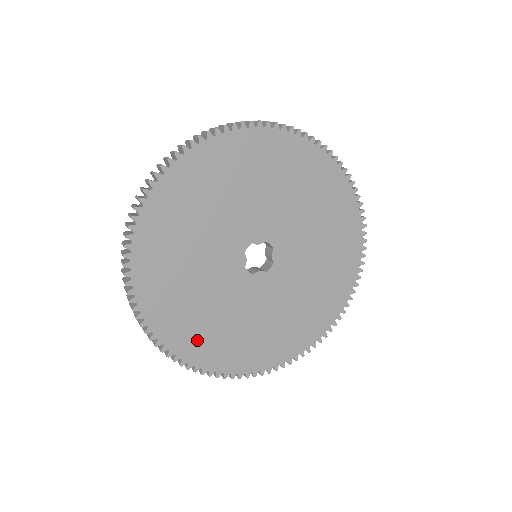
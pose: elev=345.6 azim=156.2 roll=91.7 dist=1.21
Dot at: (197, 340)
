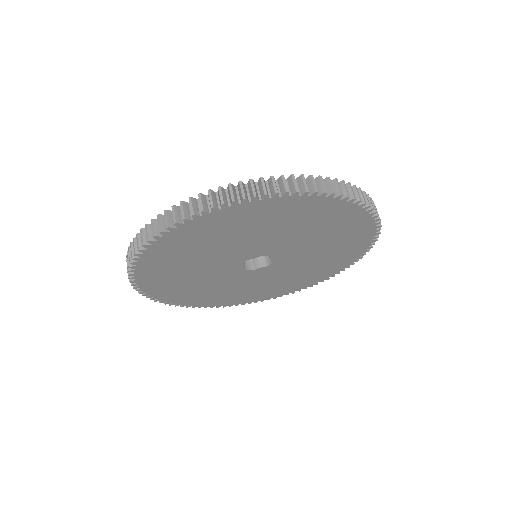
Dot at: (218, 299)
